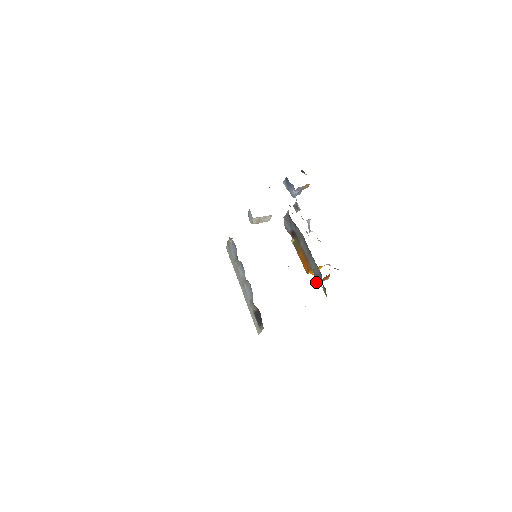
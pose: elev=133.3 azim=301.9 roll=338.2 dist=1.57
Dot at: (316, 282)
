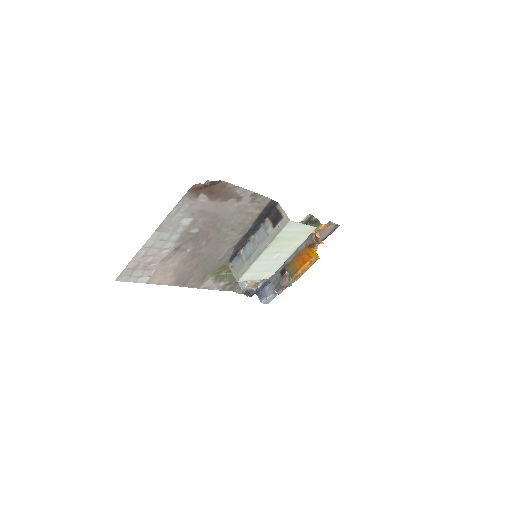
Dot at: occluded
